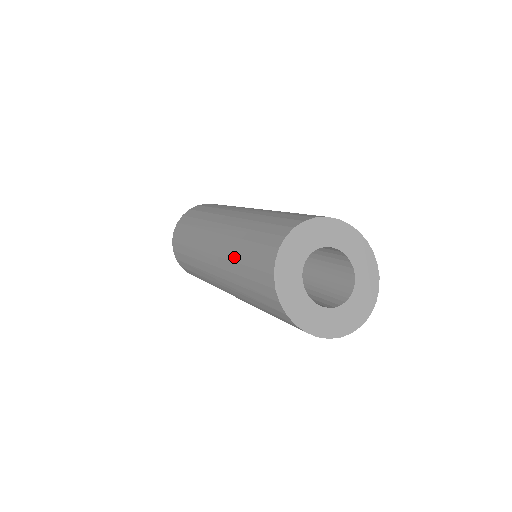
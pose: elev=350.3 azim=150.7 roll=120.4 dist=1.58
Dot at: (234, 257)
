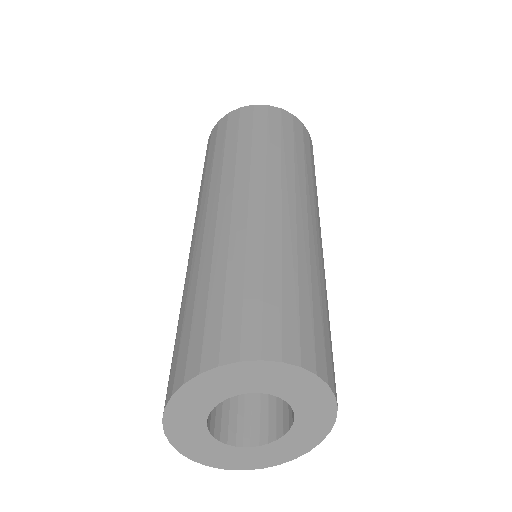
Dot at: (217, 264)
